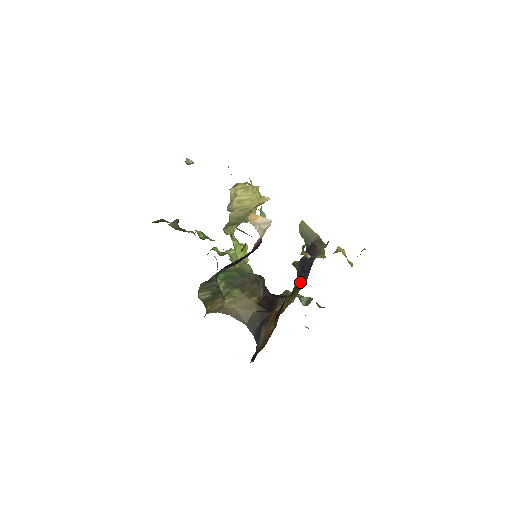
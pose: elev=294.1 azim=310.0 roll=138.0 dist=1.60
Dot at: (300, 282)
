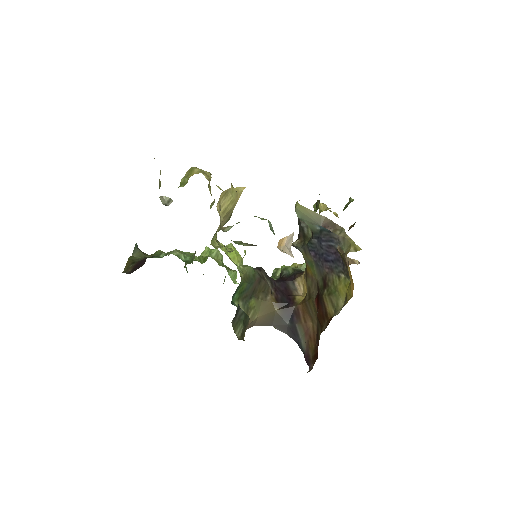
Dot at: (327, 273)
